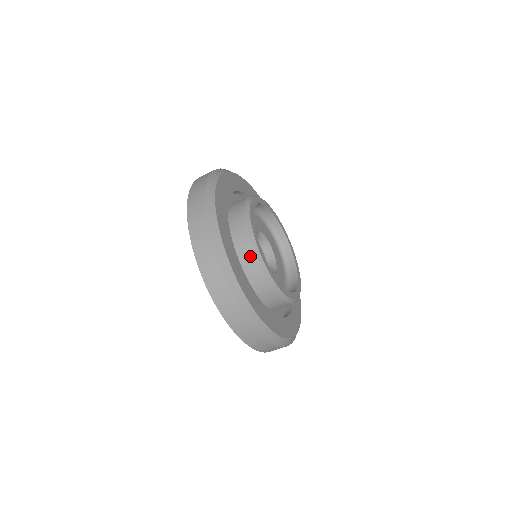
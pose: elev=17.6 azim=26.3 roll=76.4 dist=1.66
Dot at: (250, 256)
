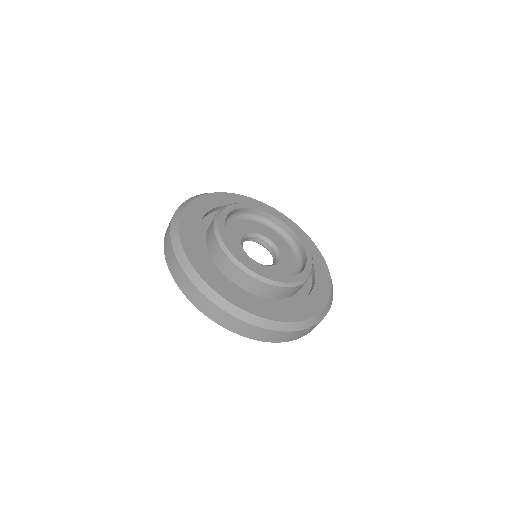
Dot at: (217, 248)
